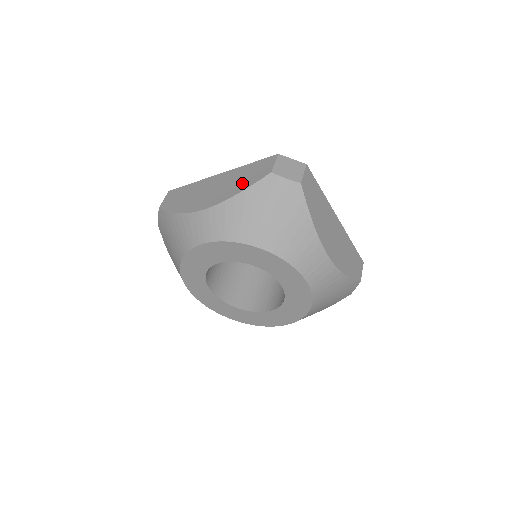
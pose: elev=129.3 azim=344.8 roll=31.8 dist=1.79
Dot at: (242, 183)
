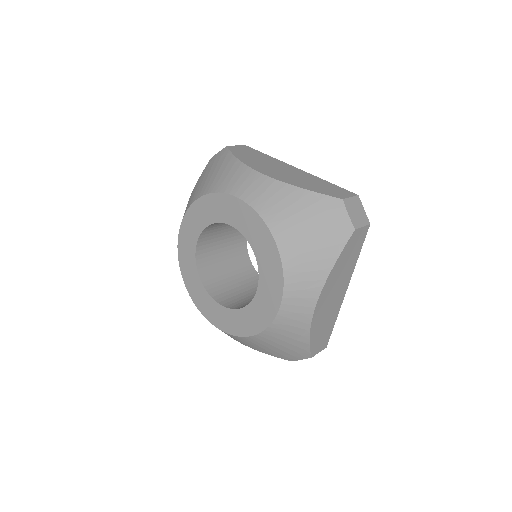
Dot at: (312, 186)
